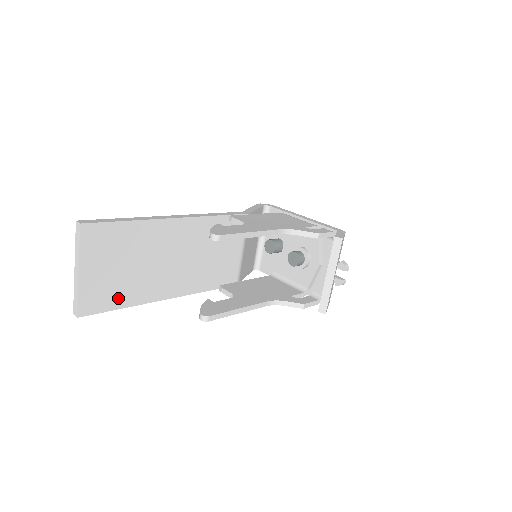
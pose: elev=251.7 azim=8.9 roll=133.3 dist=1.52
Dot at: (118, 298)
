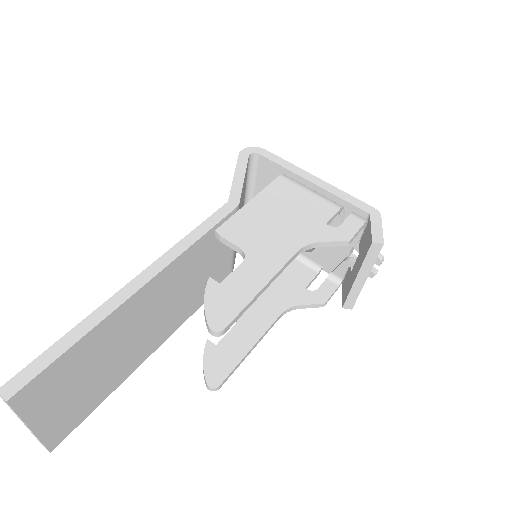
Dot at: (93, 401)
